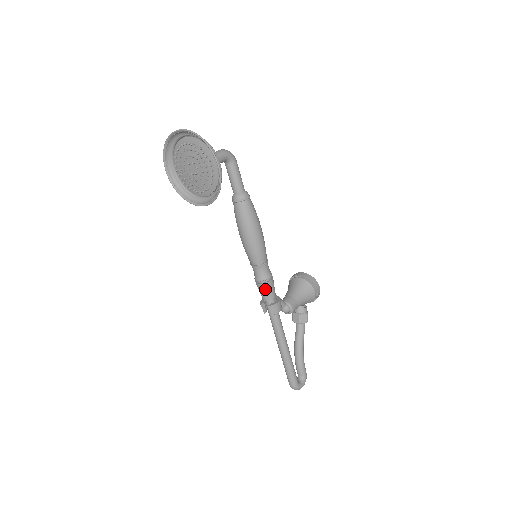
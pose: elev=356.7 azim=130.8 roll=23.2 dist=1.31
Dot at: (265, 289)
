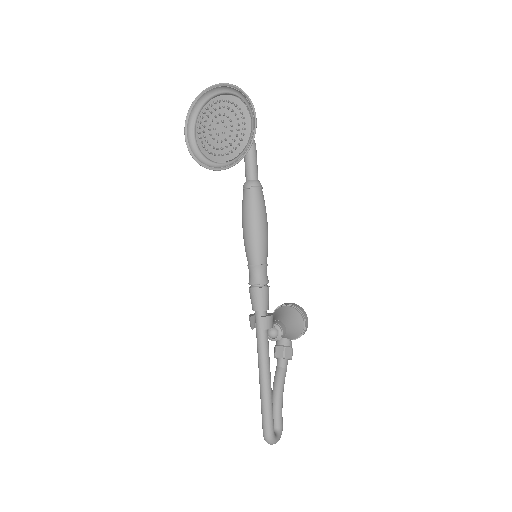
Dot at: (260, 296)
